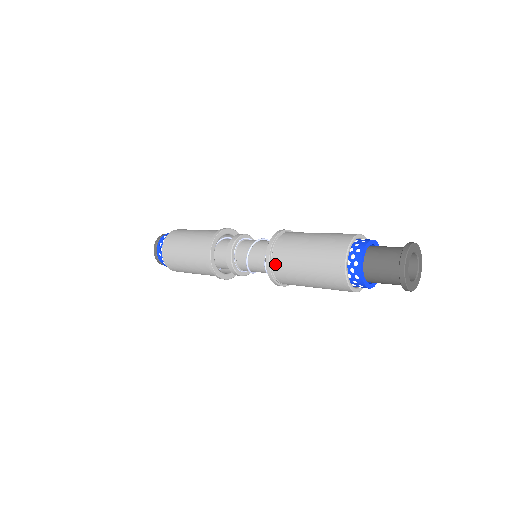
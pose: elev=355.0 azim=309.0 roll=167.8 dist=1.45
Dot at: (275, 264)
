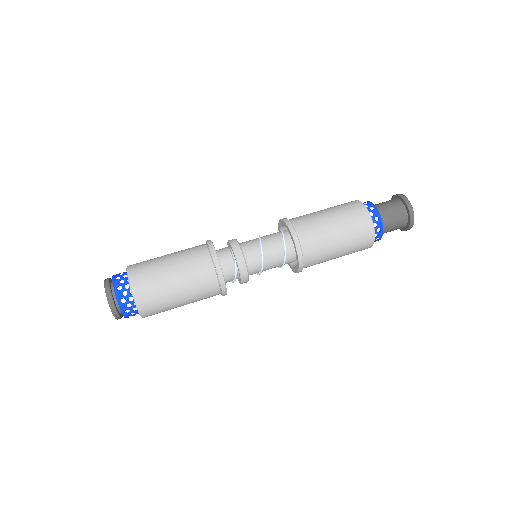
Dot at: (305, 246)
